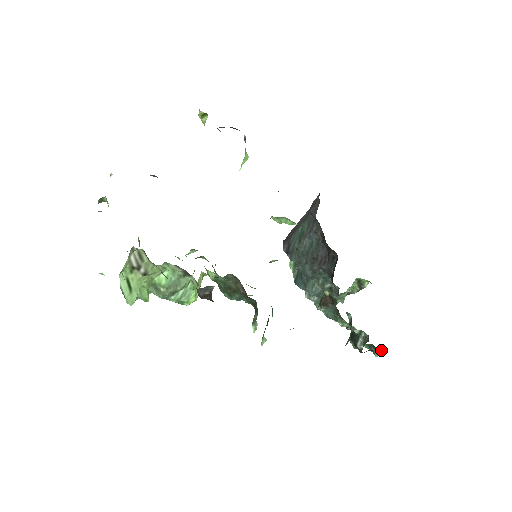
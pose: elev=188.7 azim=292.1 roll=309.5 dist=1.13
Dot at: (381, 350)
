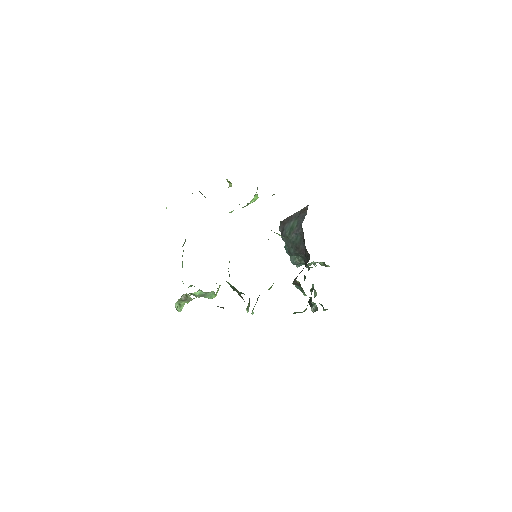
Dot at: (327, 309)
